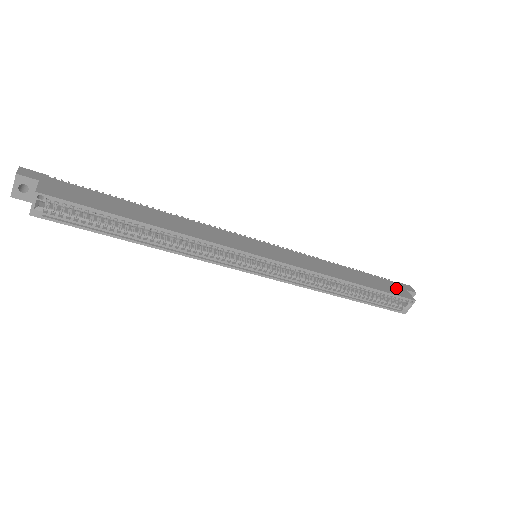
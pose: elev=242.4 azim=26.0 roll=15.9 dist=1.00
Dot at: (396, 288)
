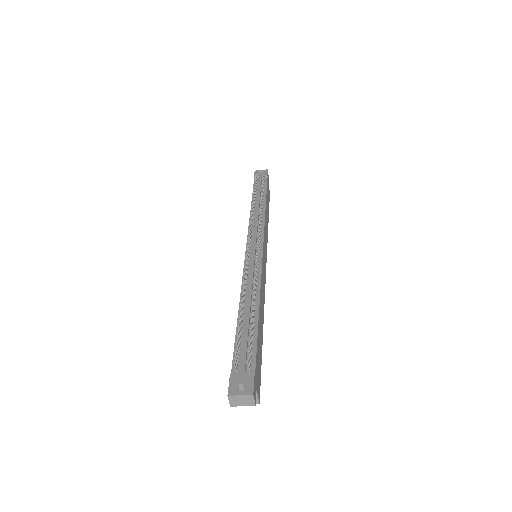
Dot at: occluded
